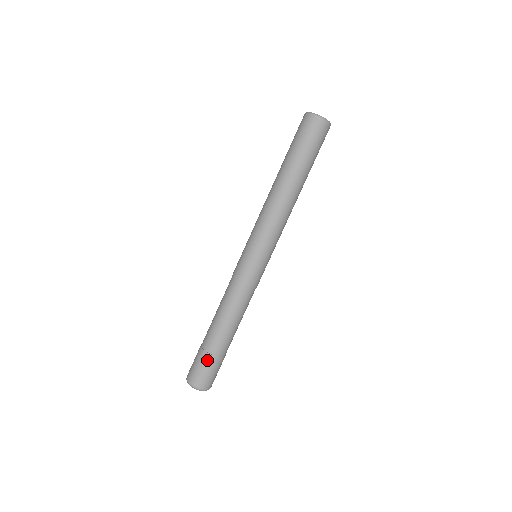
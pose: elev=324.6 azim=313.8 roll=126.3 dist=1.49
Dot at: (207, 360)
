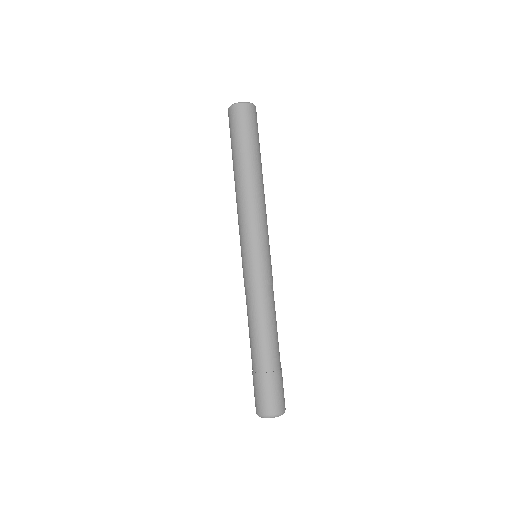
Dot at: (267, 380)
